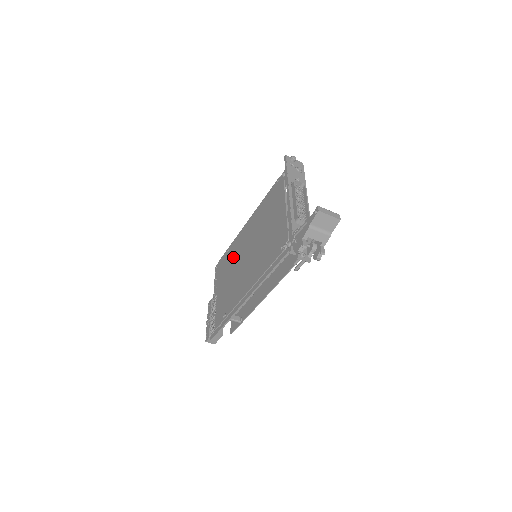
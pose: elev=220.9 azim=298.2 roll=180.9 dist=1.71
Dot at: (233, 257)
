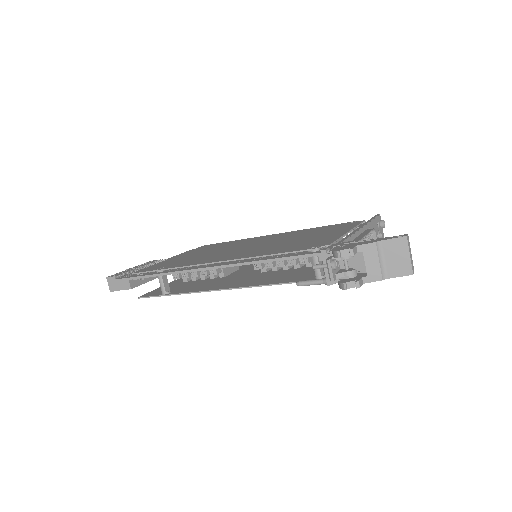
Dot at: (227, 245)
